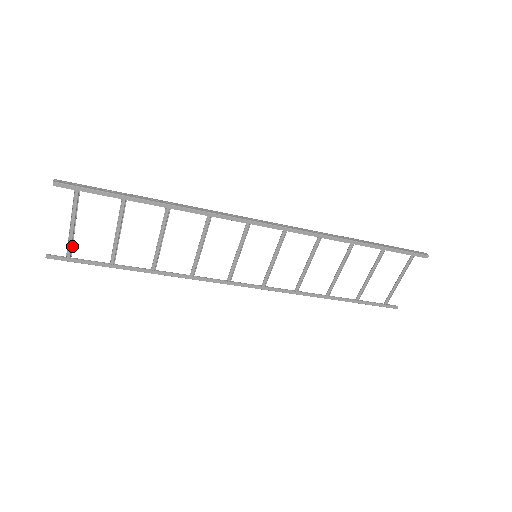
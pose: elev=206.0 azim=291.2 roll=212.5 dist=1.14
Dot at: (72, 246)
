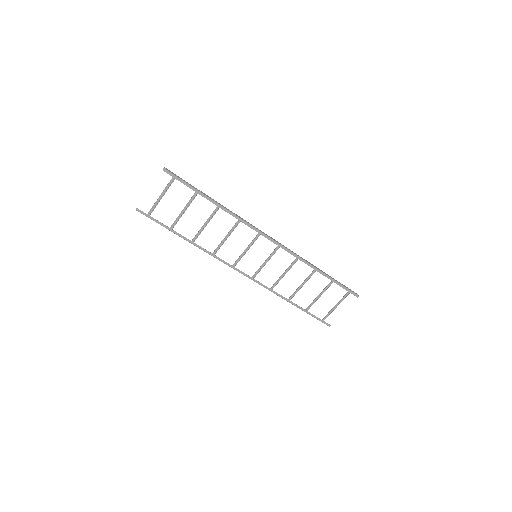
Dot at: occluded
